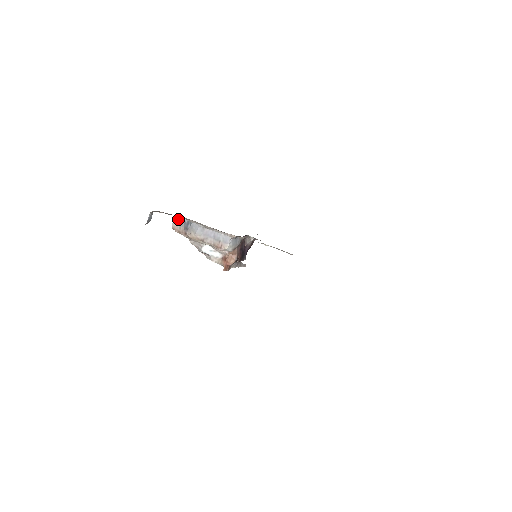
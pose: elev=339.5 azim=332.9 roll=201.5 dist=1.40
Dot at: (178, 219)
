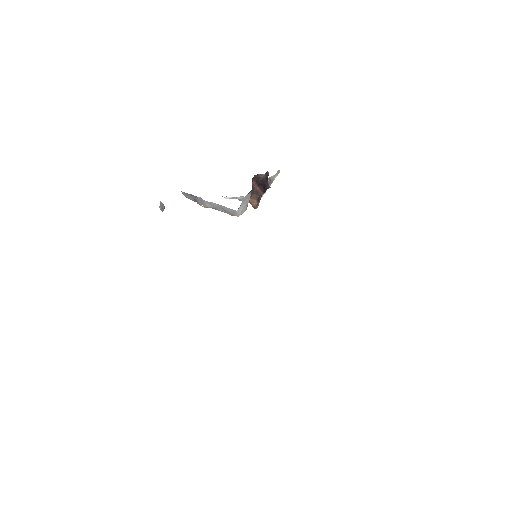
Dot at: (185, 193)
